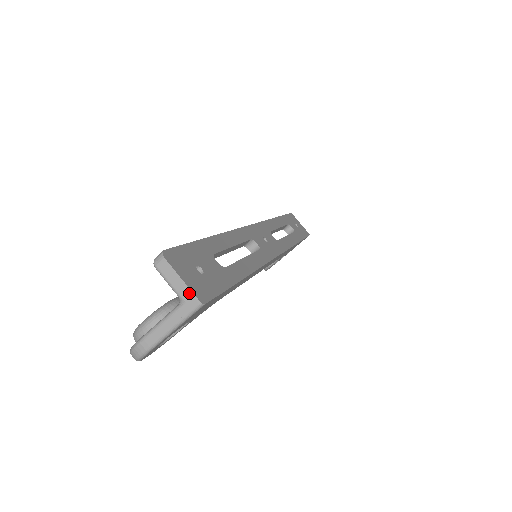
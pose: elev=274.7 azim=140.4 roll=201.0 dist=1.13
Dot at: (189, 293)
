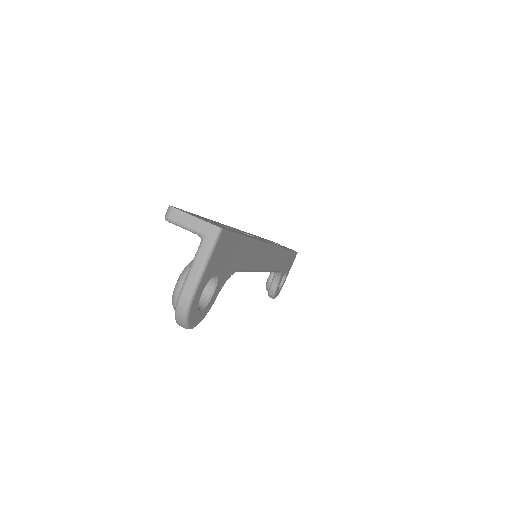
Dot at: (205, 225)
